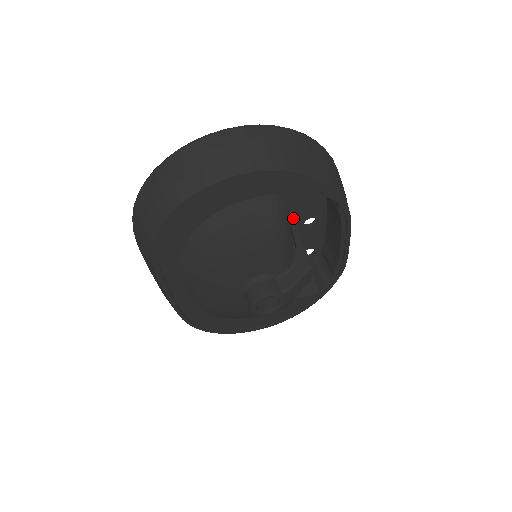
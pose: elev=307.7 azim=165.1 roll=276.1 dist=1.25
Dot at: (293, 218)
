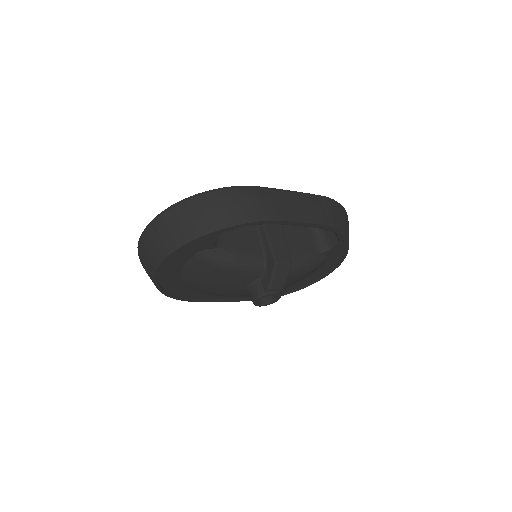
Dot at: occluded
